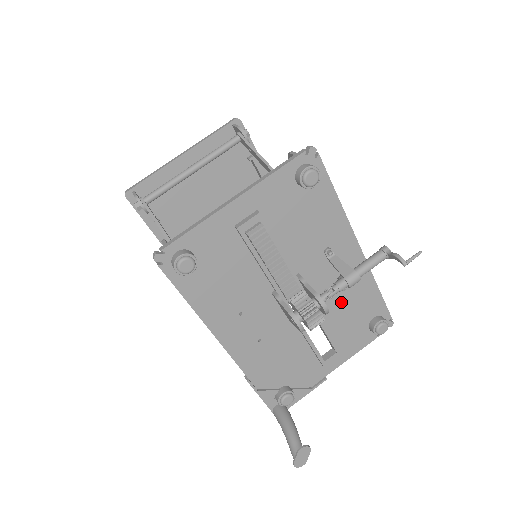
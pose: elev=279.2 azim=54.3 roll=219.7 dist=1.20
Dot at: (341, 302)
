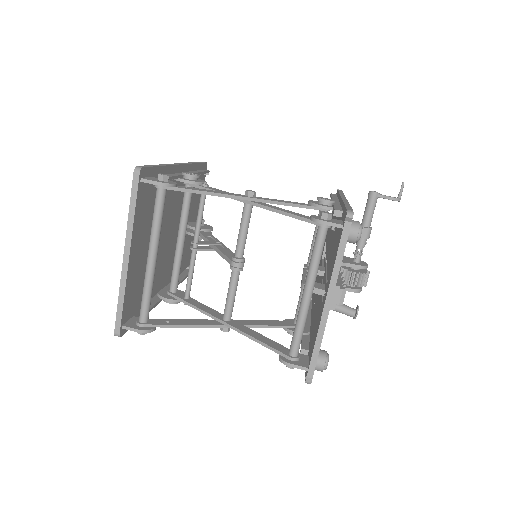
Dot at: occluded
